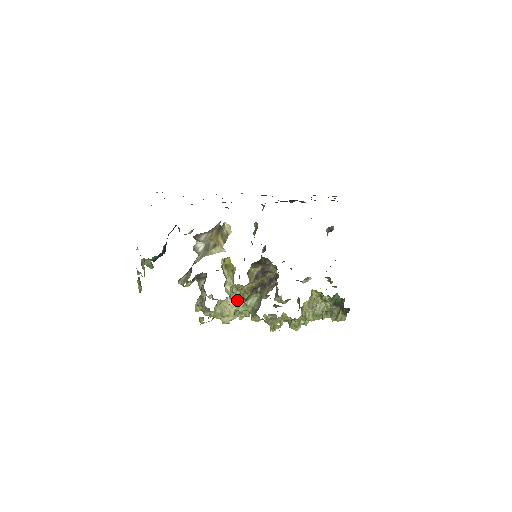
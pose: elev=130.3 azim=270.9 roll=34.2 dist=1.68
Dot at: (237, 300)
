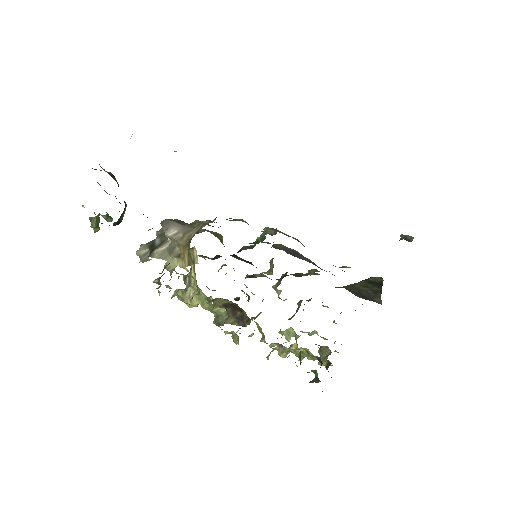
Dot at: (204, 298)
